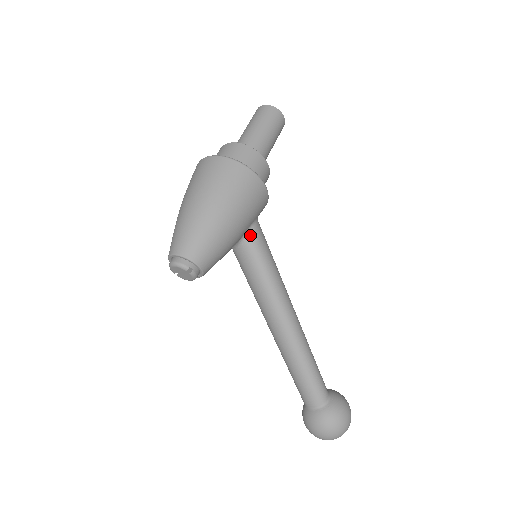
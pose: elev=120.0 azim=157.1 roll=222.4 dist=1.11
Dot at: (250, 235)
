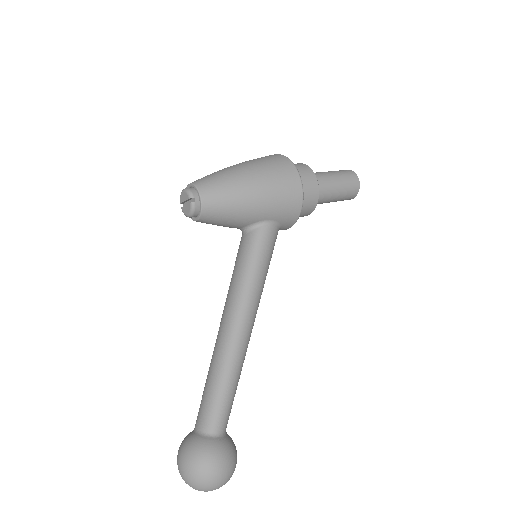
Dot at: (263, 228)
